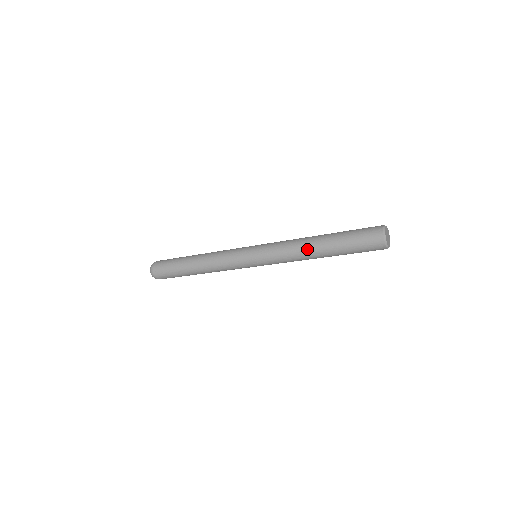
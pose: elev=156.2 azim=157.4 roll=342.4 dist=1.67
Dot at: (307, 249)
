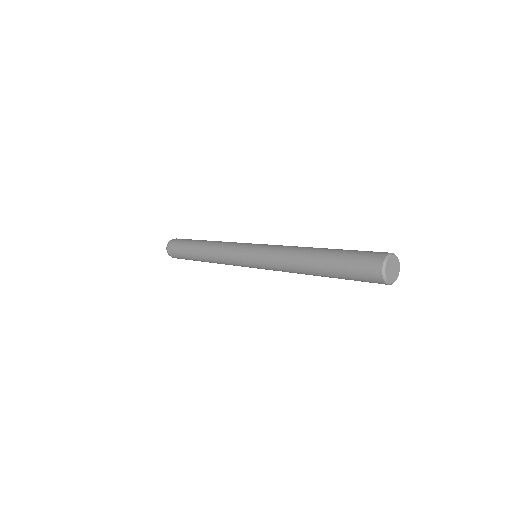
Dot at: (302, 252)
